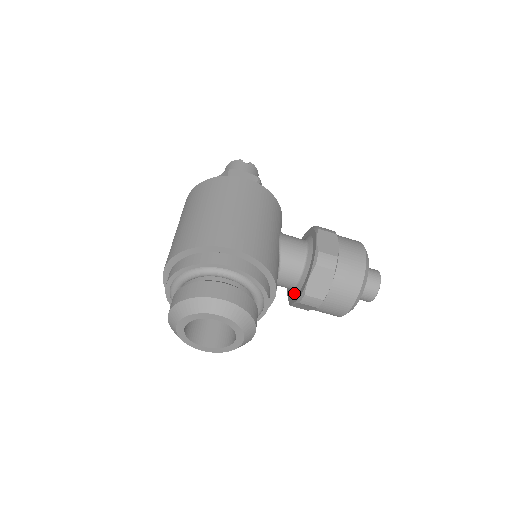
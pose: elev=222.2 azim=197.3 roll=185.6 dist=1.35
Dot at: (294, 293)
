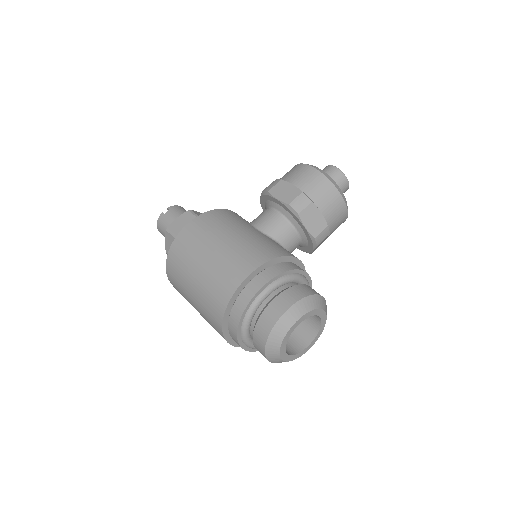
Dot at: (305, 245)
